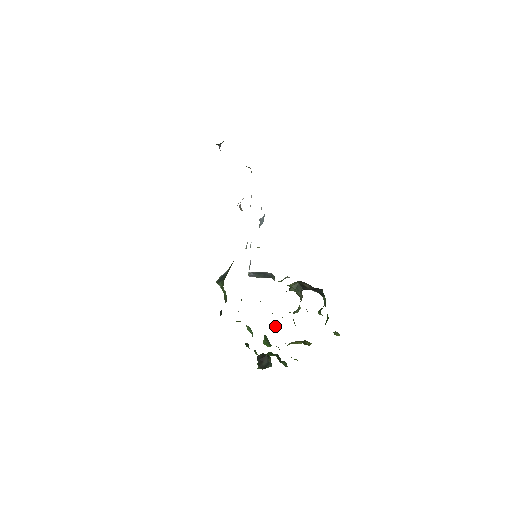
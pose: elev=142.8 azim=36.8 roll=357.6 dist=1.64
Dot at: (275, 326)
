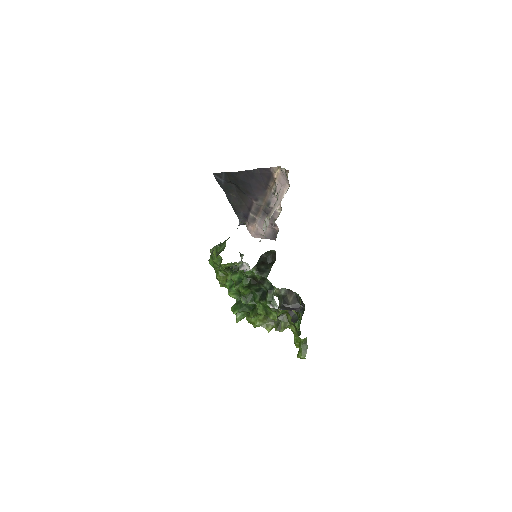
Dot at: (239, 319)
